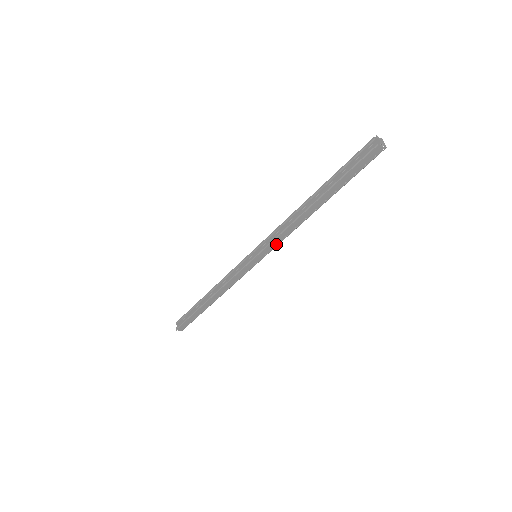
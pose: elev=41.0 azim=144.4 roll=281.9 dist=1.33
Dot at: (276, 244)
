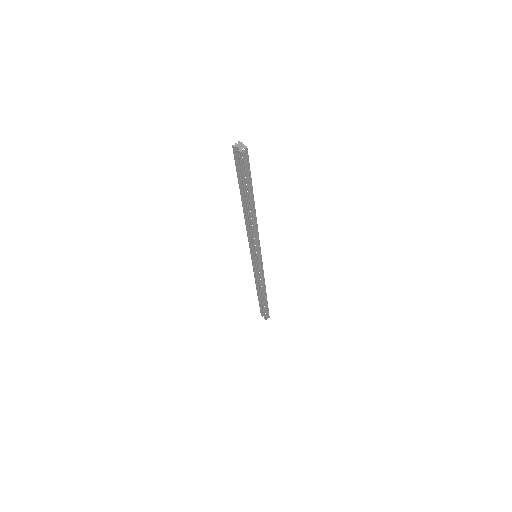
Dot at: (258, 243)
